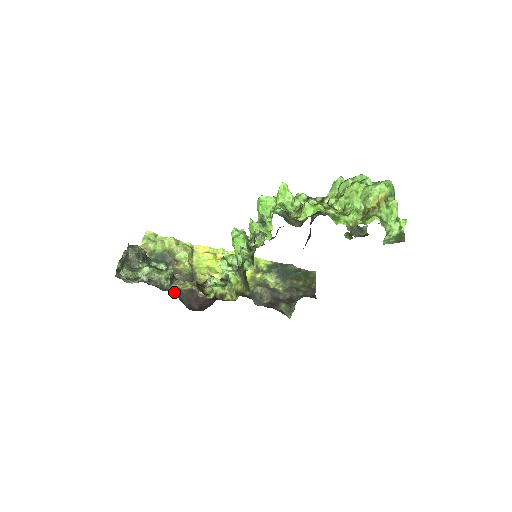
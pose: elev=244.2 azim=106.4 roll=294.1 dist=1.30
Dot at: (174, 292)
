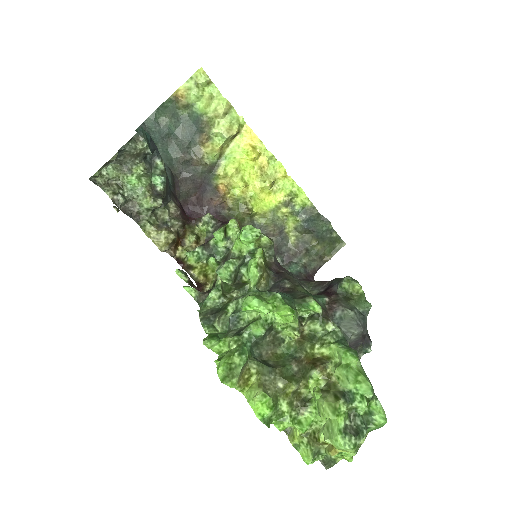
Dot at: (176, 180)
